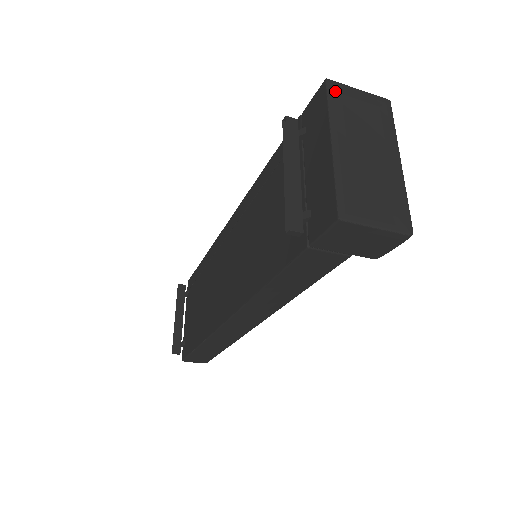
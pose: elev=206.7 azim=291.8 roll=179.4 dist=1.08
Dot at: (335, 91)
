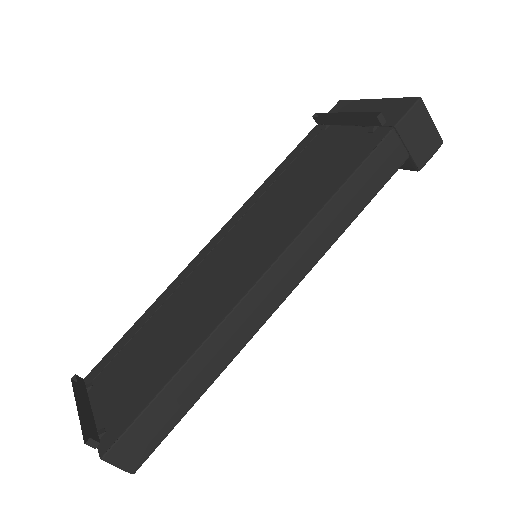
Dot at: occluded
